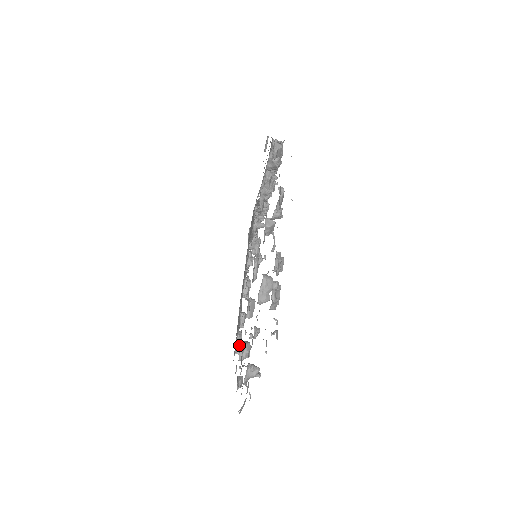
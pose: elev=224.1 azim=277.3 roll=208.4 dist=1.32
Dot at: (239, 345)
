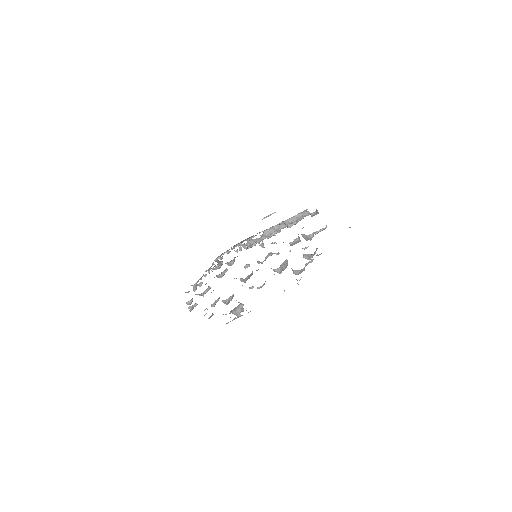
Dot at: occluded
